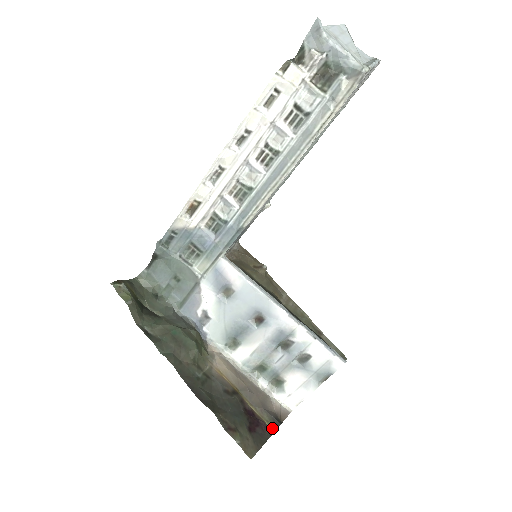
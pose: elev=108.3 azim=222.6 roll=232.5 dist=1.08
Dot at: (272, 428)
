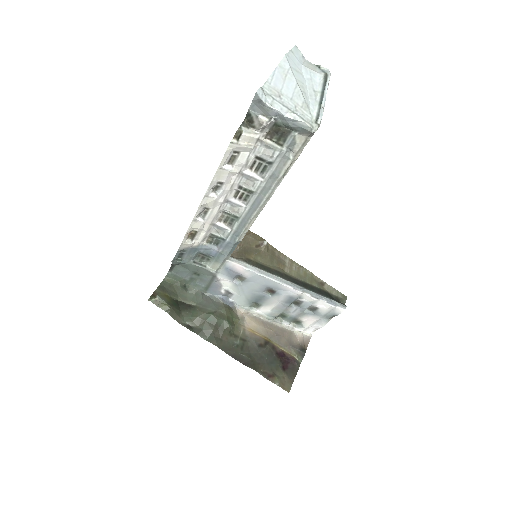
Dot at: (299, 359)
